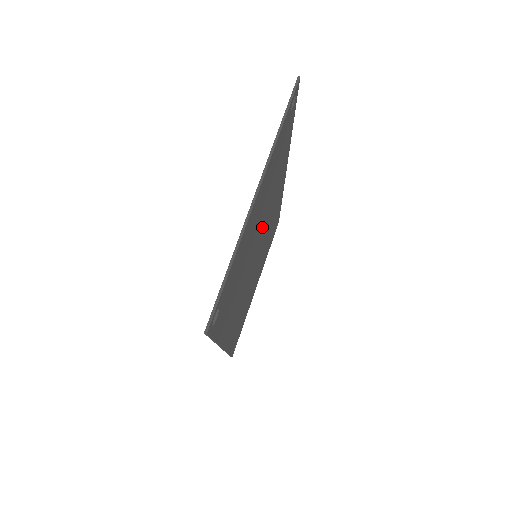
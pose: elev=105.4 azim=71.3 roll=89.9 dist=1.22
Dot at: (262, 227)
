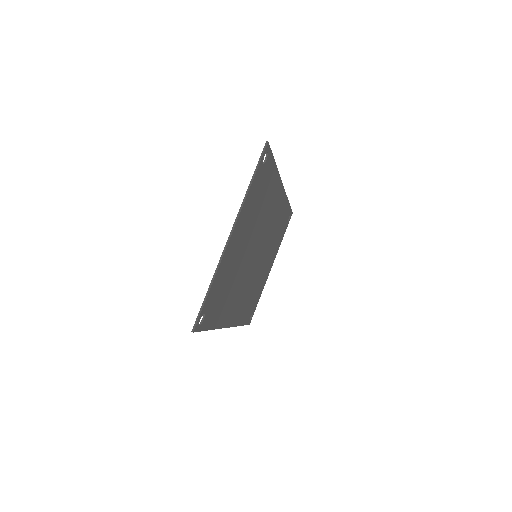
Dot at: (255, 239)
